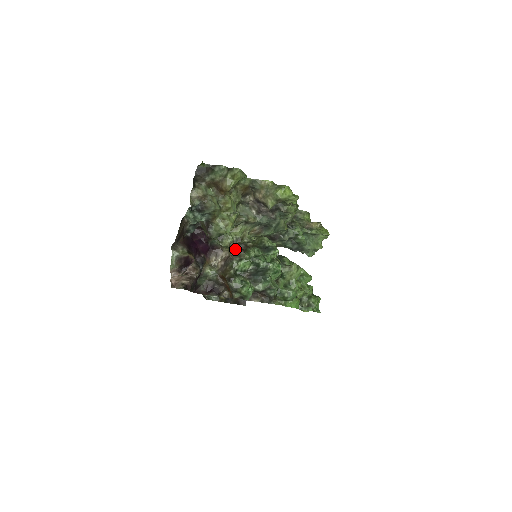
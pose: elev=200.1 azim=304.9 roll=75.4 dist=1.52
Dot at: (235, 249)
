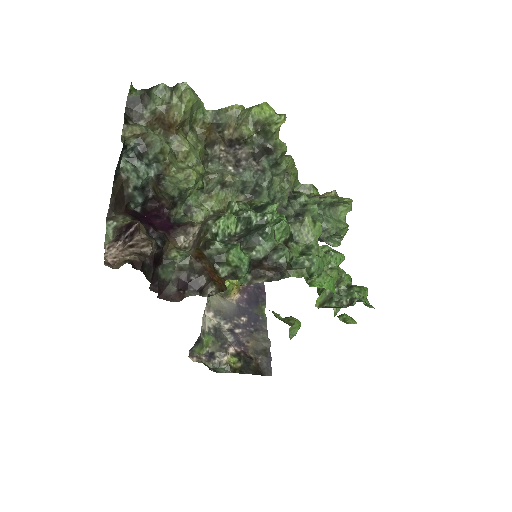
Dot at: occluded
